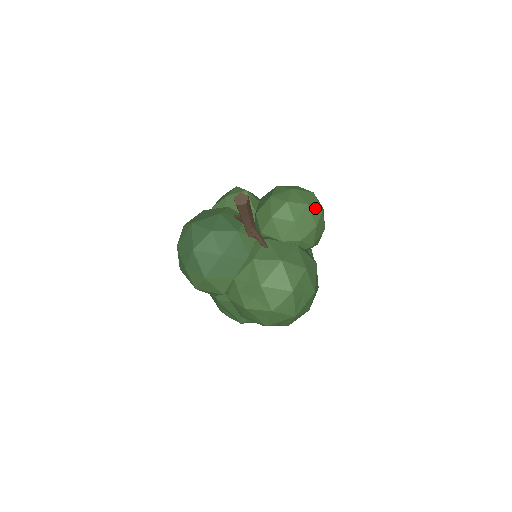
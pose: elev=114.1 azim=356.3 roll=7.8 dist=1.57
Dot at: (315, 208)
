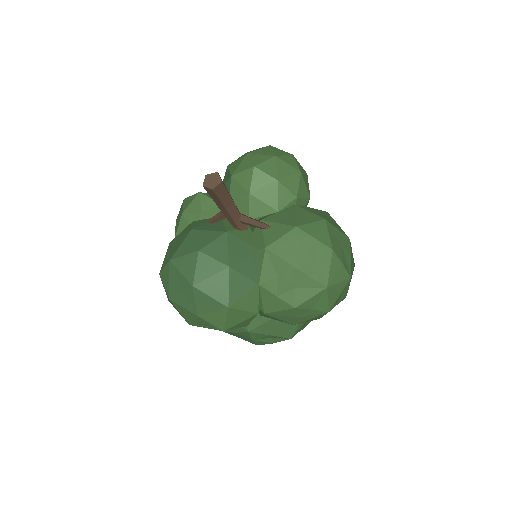
Dot at: (285, 156)
